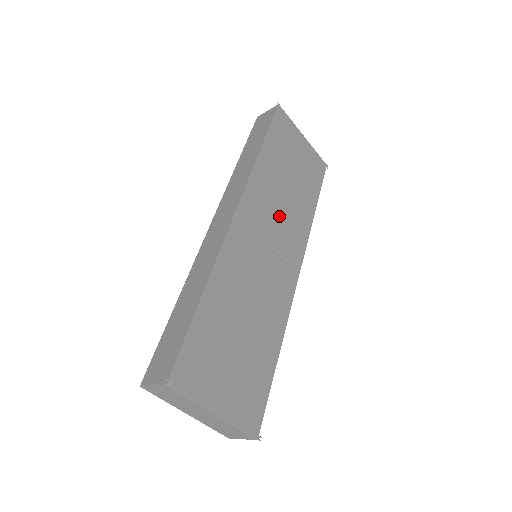
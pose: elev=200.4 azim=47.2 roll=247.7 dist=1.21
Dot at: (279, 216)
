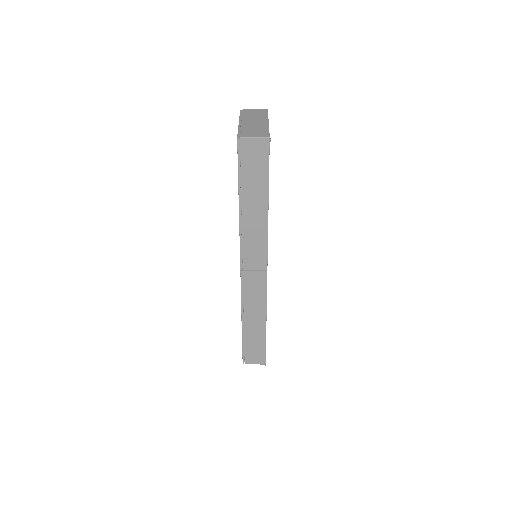
Dot at: occluded
